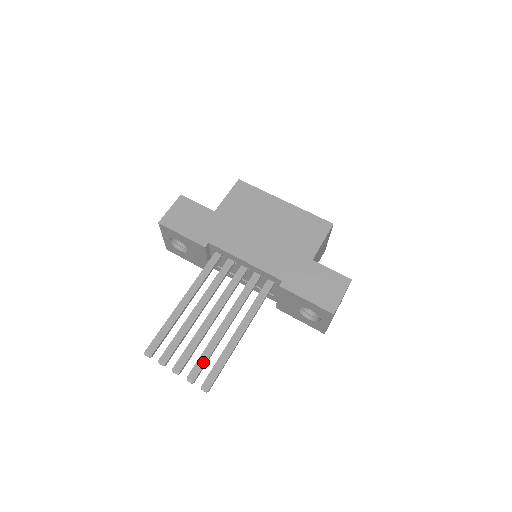
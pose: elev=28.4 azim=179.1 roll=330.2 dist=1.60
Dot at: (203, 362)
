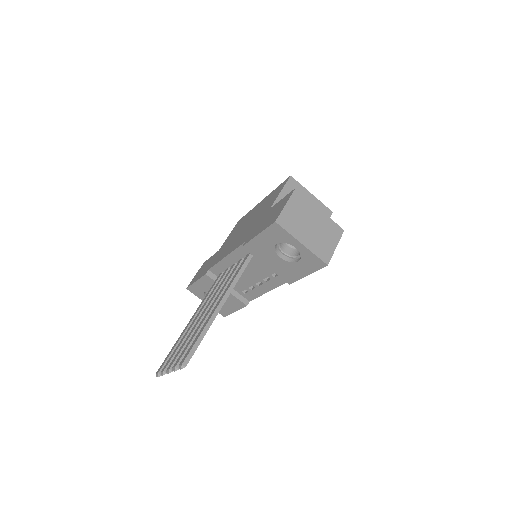
Dot at: (186, 348)
